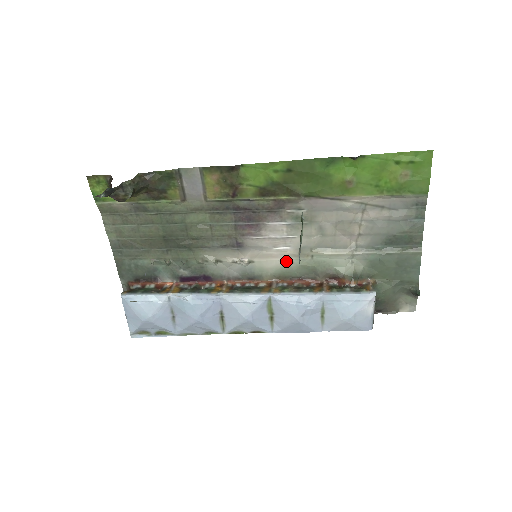
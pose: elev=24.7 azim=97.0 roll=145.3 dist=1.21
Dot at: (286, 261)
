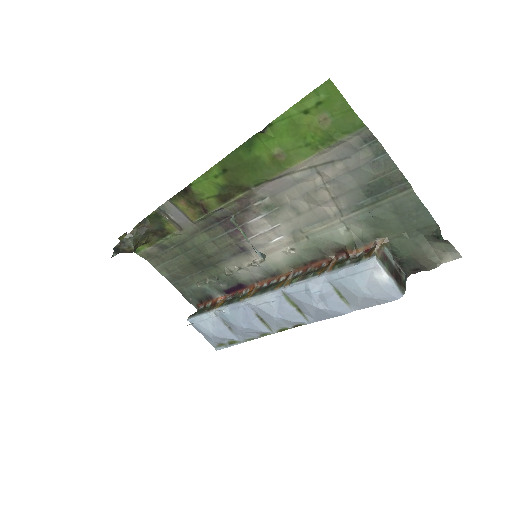
Dot at: (288, 250)
